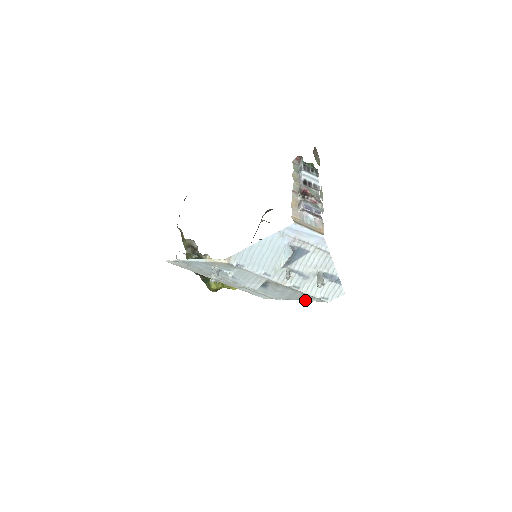
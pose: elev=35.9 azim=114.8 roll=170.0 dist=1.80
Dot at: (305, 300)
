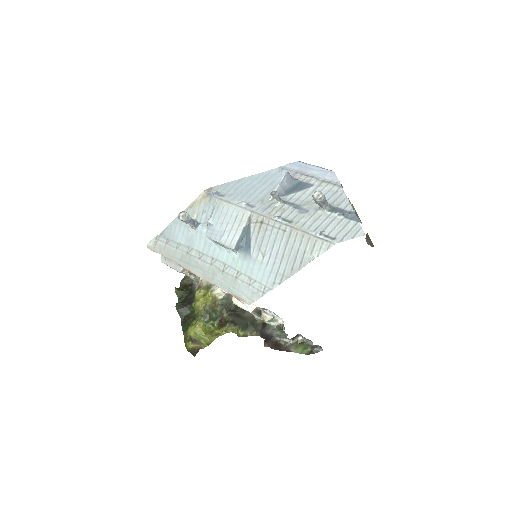
Dot at: (303, 264)
